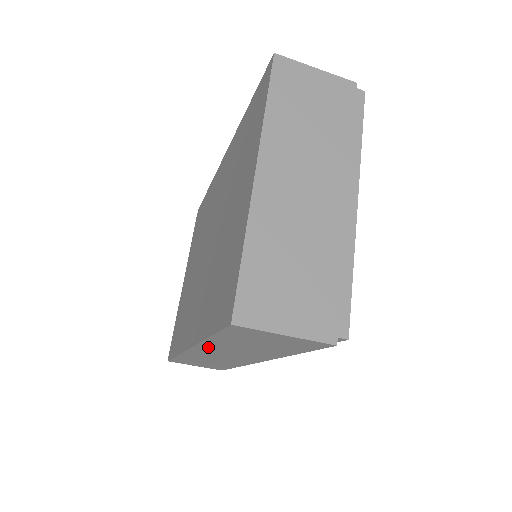
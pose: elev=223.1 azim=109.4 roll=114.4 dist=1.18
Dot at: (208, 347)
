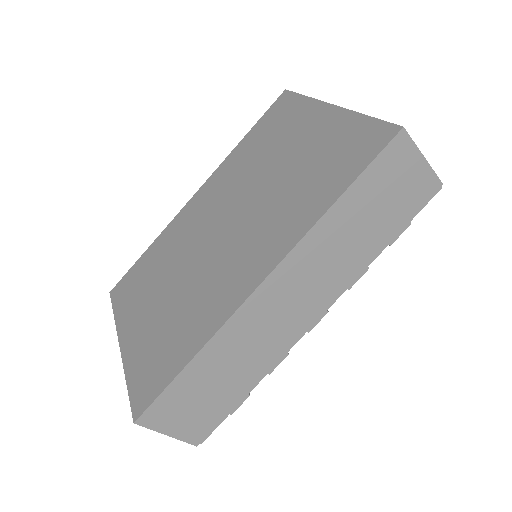
Dot at: (304, 253)
